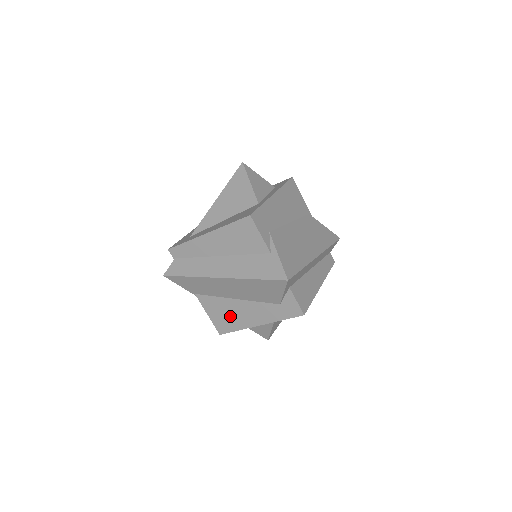
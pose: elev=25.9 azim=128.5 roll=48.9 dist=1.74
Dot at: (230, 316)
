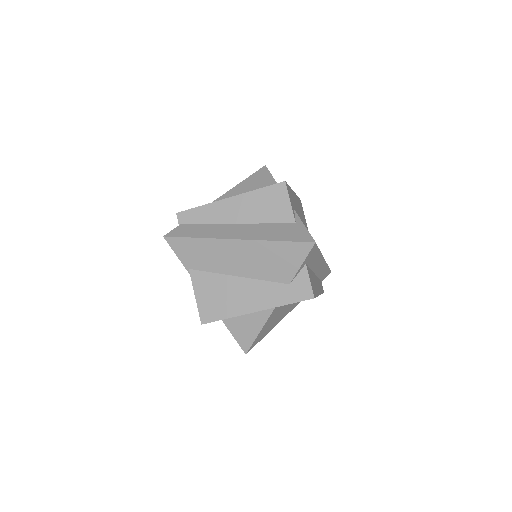
Dot at: (224, 299)
